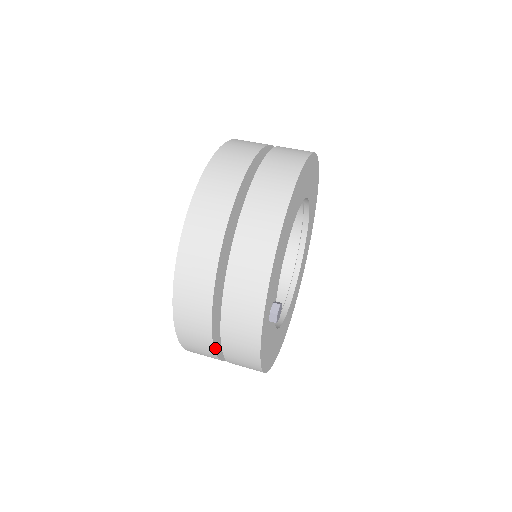
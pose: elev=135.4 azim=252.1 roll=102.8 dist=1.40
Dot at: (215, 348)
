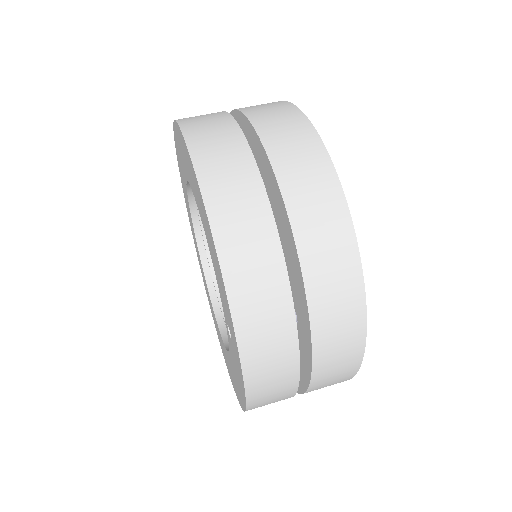
Dot at: (297, 384)
